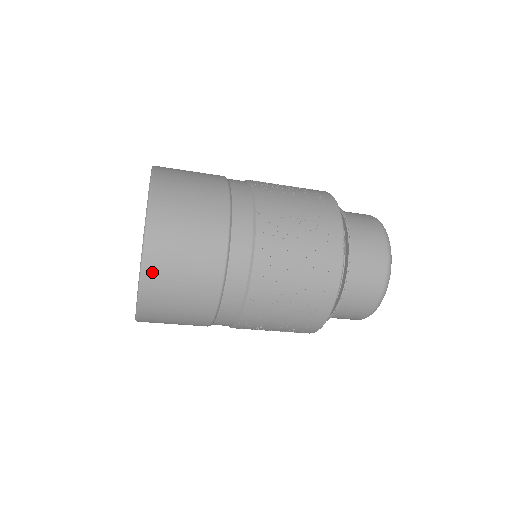
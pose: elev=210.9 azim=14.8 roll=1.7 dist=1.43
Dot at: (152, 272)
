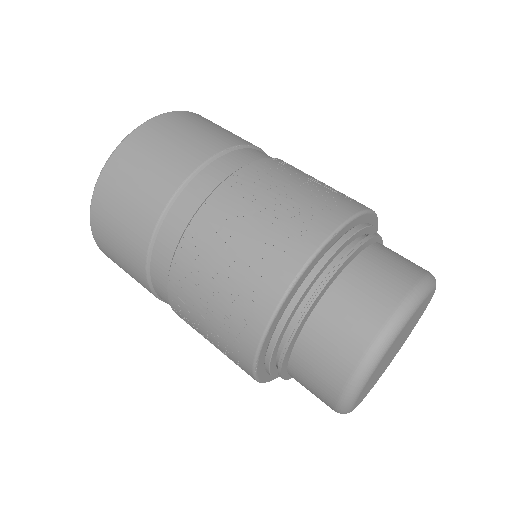
Dot at: (97, 211)
